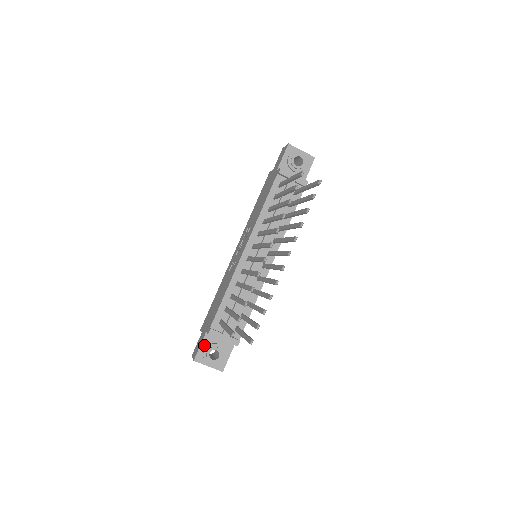
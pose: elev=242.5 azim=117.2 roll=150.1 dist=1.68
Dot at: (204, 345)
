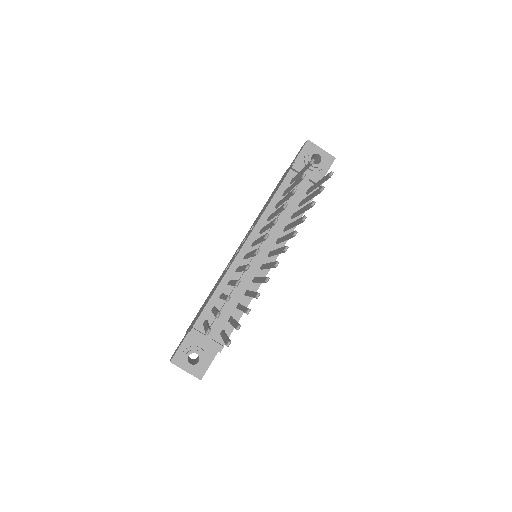
Dot at: (184, 346)
